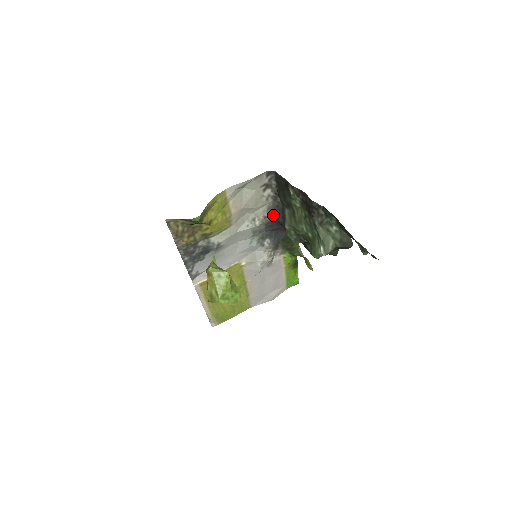
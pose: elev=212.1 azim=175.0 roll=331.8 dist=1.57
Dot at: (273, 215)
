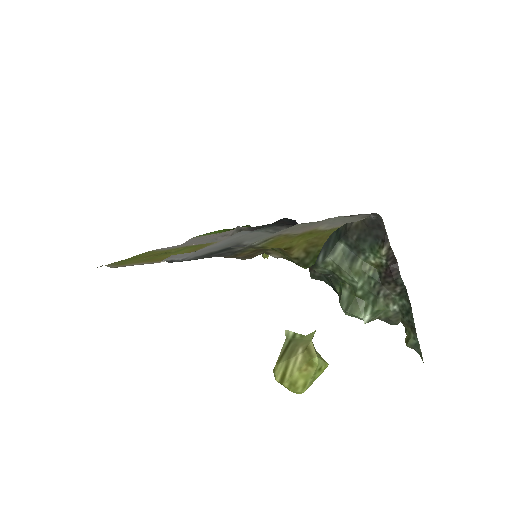
Dot at: occluded
